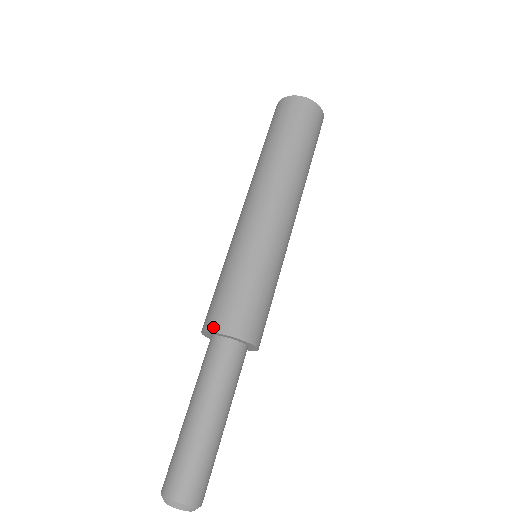
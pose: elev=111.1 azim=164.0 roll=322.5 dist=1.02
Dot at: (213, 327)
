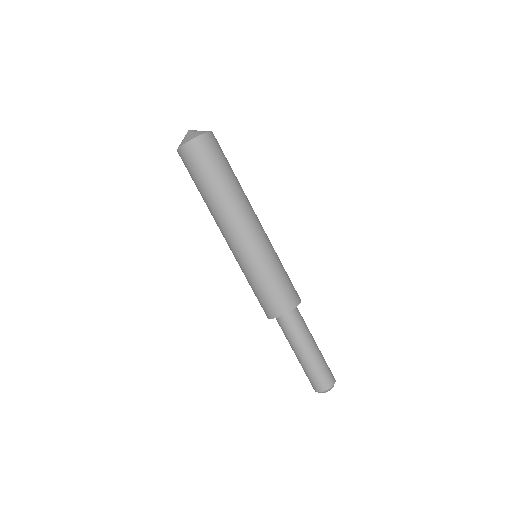
Dot at: (281, 313)
